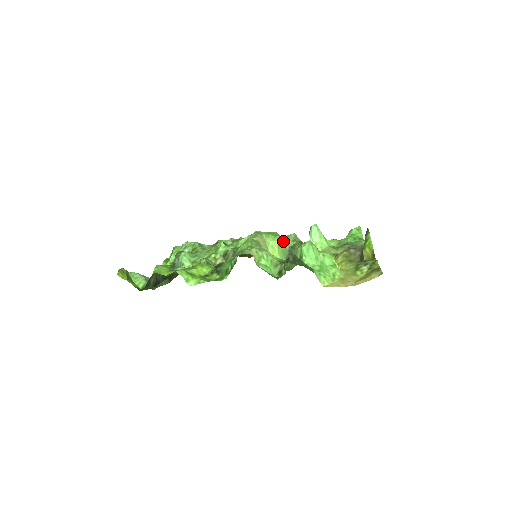
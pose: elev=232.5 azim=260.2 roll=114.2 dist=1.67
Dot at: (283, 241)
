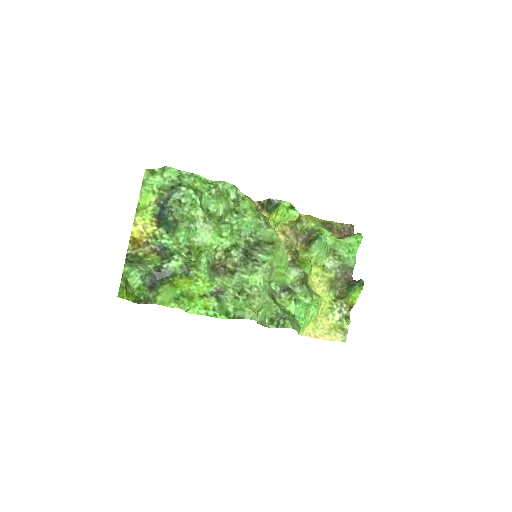
Dot at: (289, 278)
